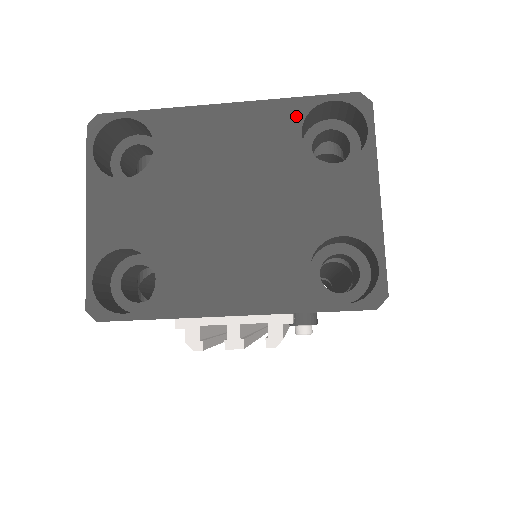
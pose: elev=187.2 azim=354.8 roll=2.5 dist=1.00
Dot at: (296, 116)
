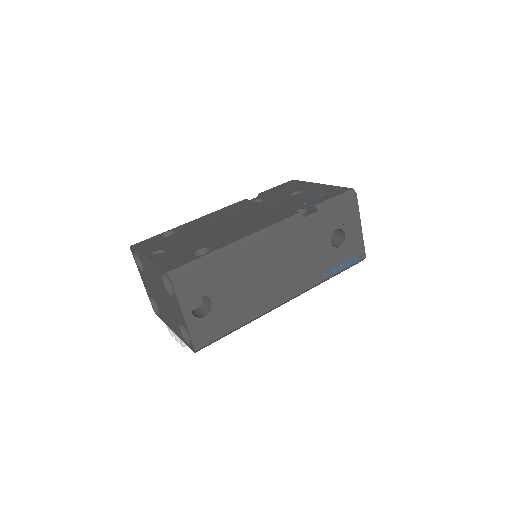
Dot at: (159, 273)
